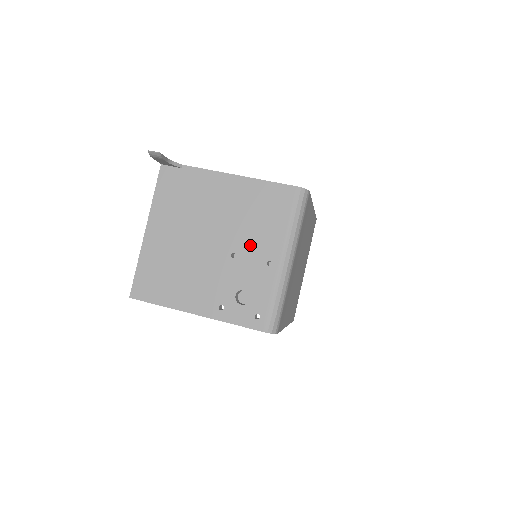
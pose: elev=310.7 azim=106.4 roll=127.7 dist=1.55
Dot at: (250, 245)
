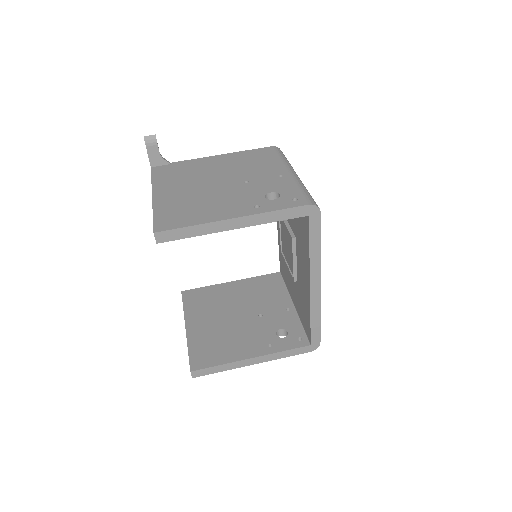
Dot at: (257, 174)
